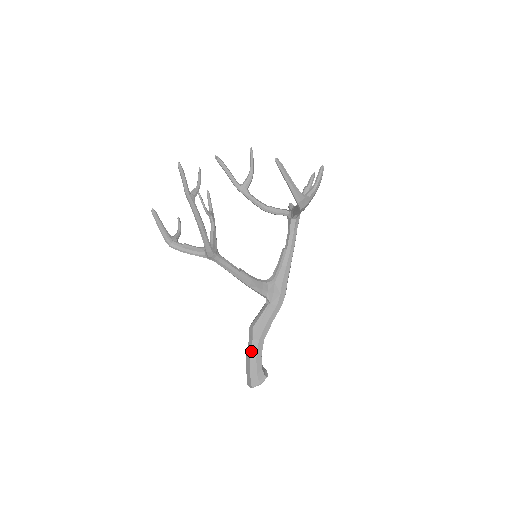
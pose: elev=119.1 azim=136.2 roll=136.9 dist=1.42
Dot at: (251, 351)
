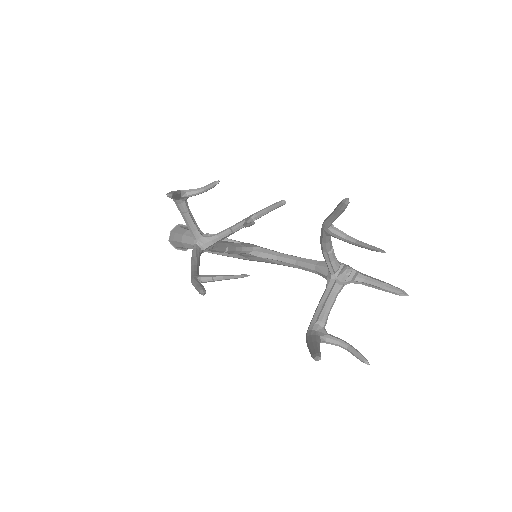
Dot at: (187, 244)
